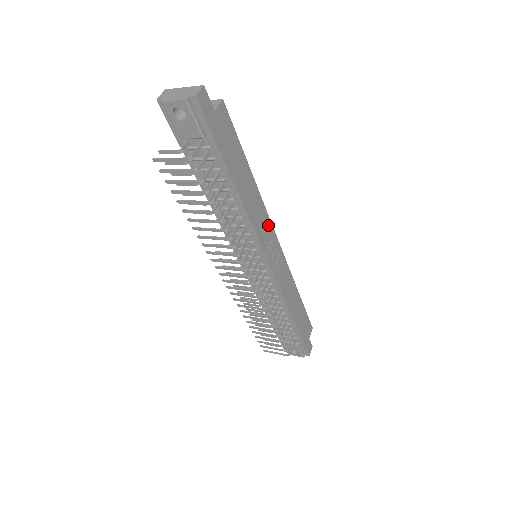
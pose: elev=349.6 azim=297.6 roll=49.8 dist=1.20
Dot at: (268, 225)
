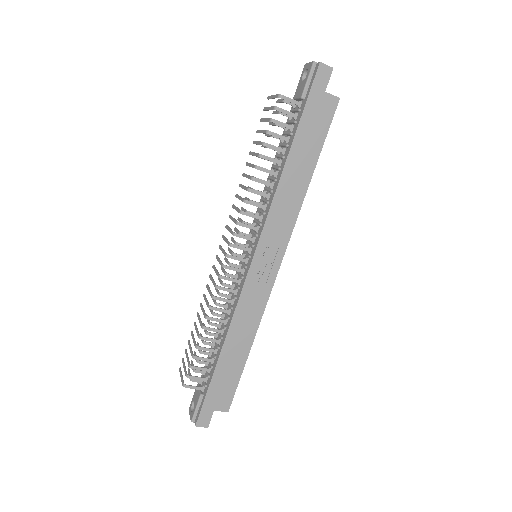
Dot at: (285, 234)
